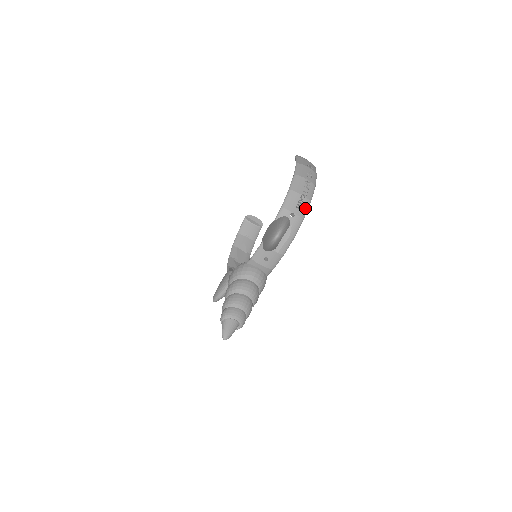
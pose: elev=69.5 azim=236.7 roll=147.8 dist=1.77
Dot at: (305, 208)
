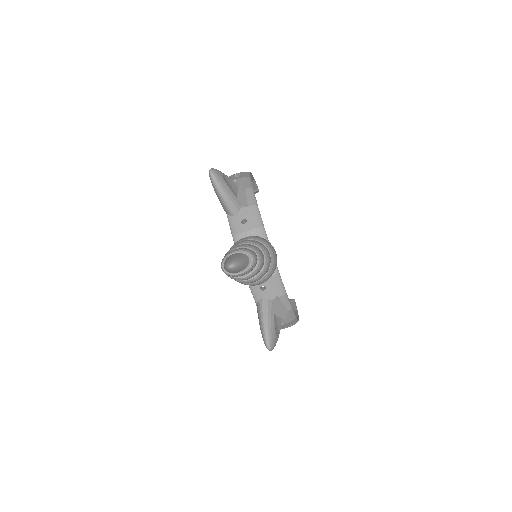
Dot at: (245, 174)
